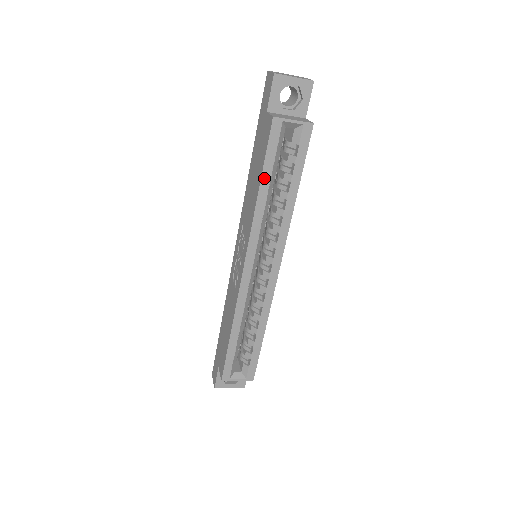
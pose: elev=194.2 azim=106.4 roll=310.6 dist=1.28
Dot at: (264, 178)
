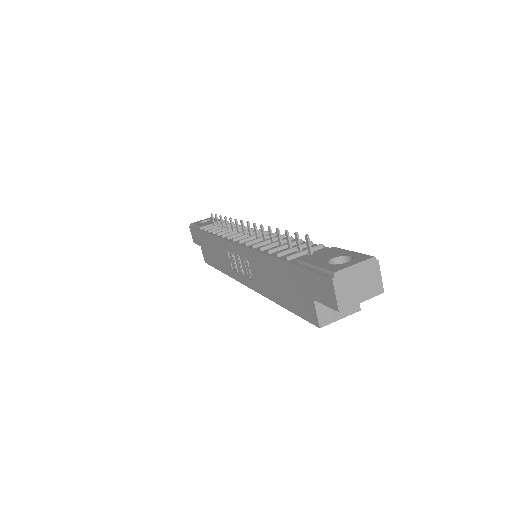
Dot at: occluded
